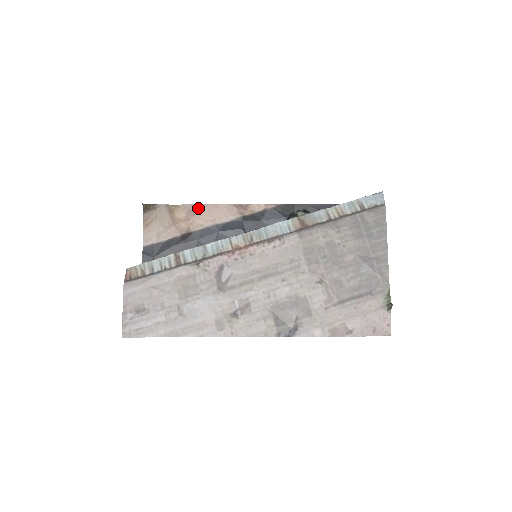
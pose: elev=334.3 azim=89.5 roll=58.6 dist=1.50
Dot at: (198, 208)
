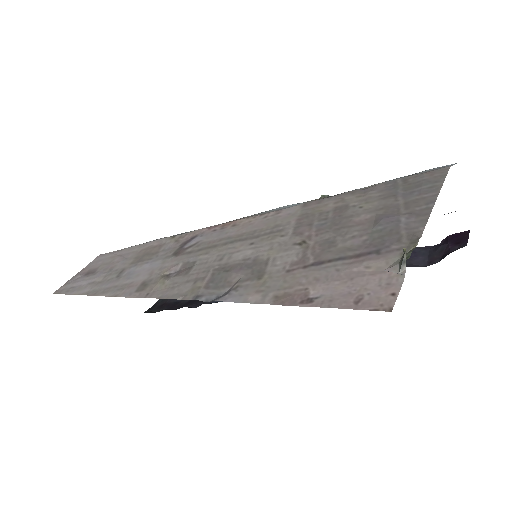
Dot at: occluded
